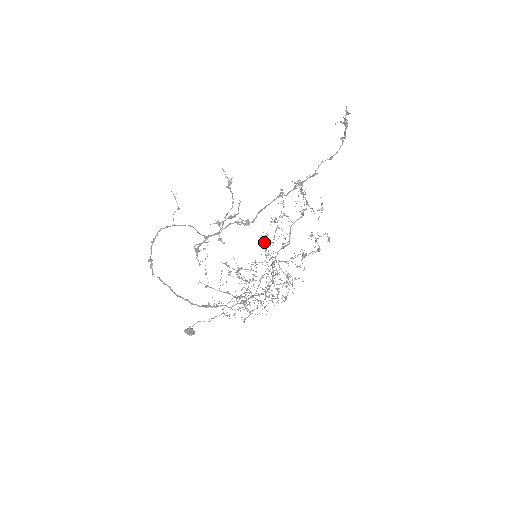
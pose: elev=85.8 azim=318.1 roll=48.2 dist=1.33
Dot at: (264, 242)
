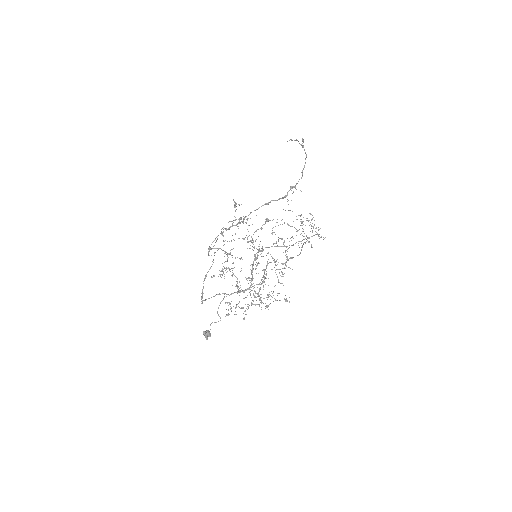
Dot at: (243, 222)
